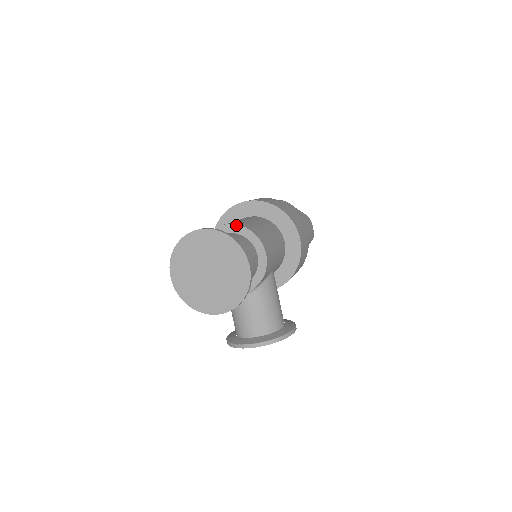
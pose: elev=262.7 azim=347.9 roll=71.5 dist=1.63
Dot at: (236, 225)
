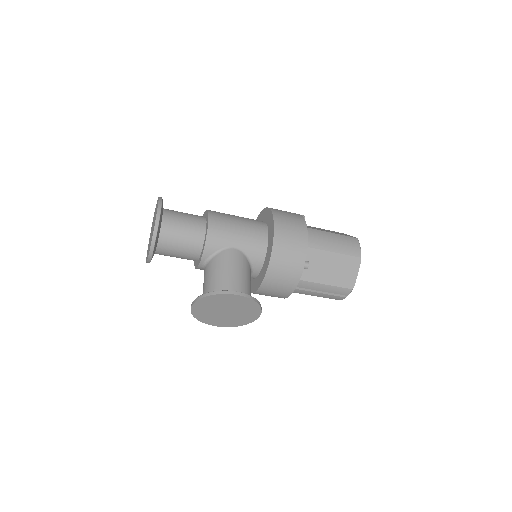
Dot at: (205, 212)
